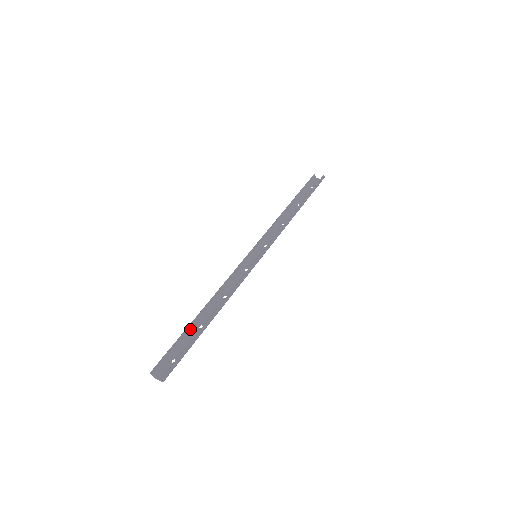
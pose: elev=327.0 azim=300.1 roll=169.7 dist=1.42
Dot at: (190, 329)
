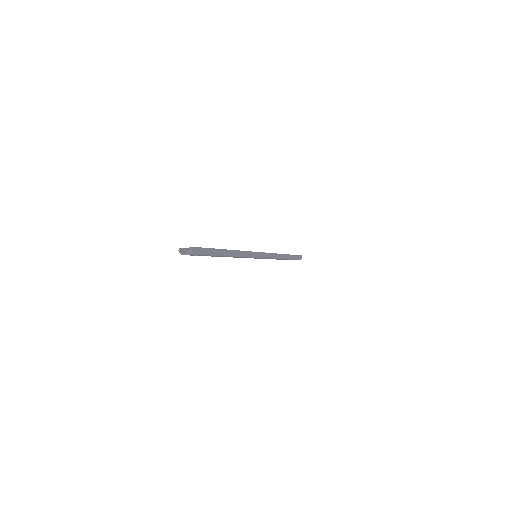
Dot at: occluded
